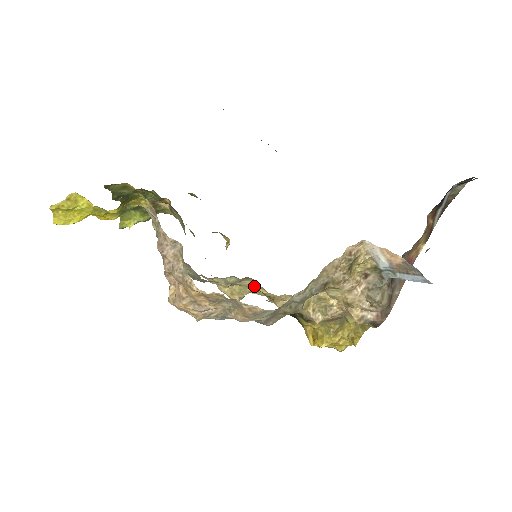
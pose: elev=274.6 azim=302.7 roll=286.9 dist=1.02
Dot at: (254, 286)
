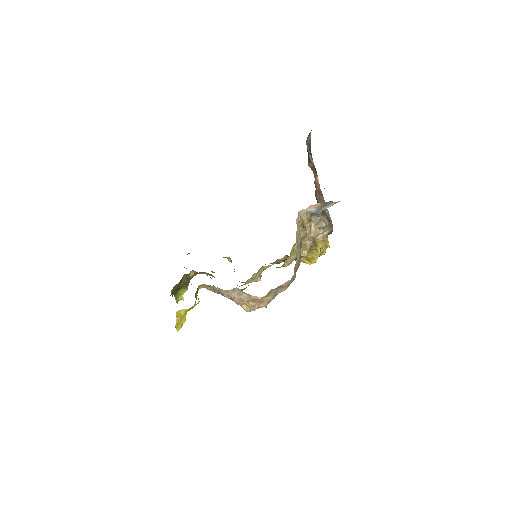
Dot at: (265, 268)
